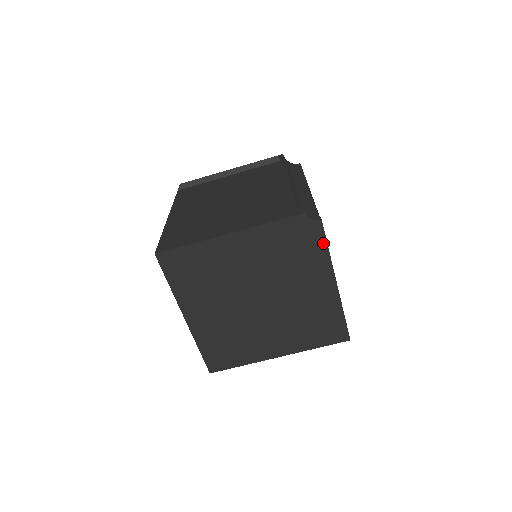
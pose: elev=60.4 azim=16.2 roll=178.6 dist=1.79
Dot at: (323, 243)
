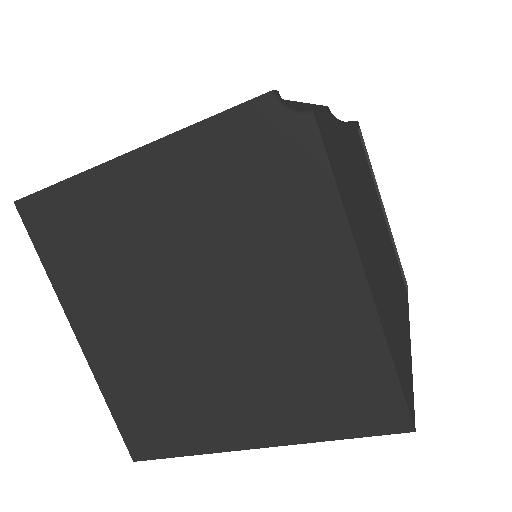
Dot at: (322, 169)
